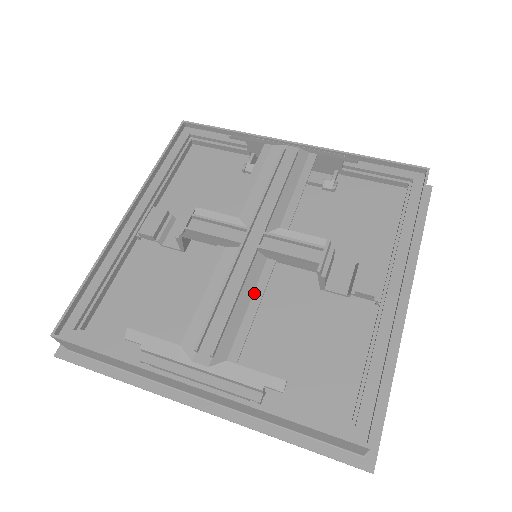
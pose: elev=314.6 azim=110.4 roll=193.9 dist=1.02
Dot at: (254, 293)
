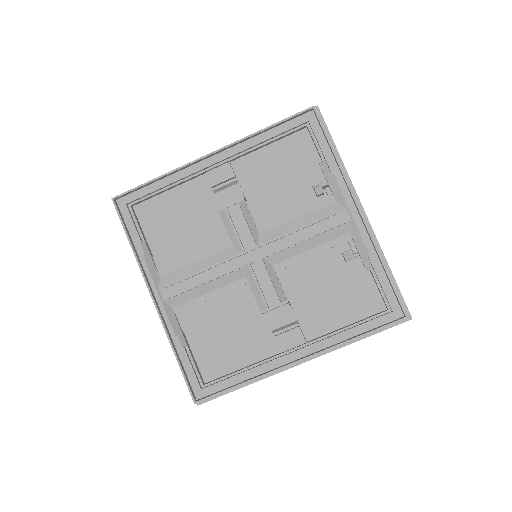
Dot at: (219, 289)
